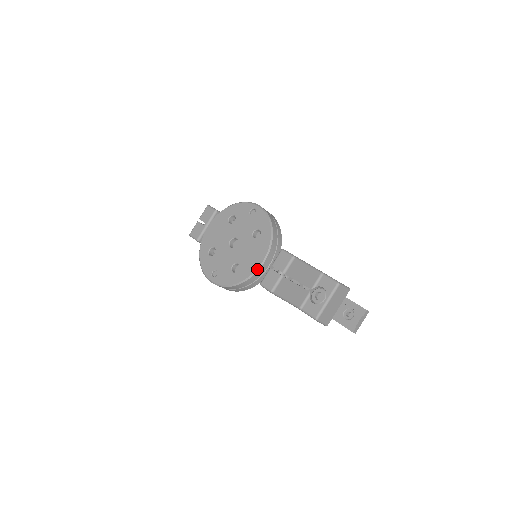
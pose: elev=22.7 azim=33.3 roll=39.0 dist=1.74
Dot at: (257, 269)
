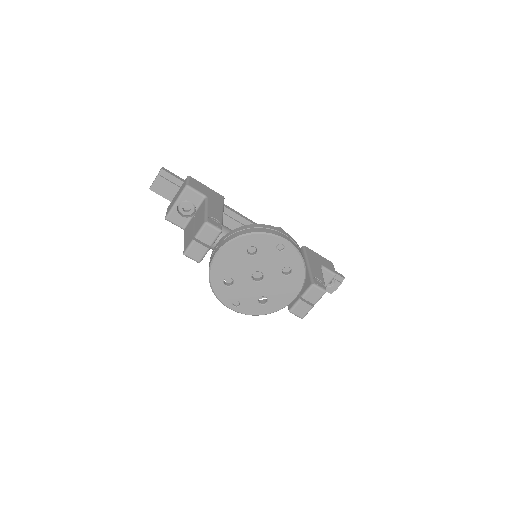
Dot at: occluded
